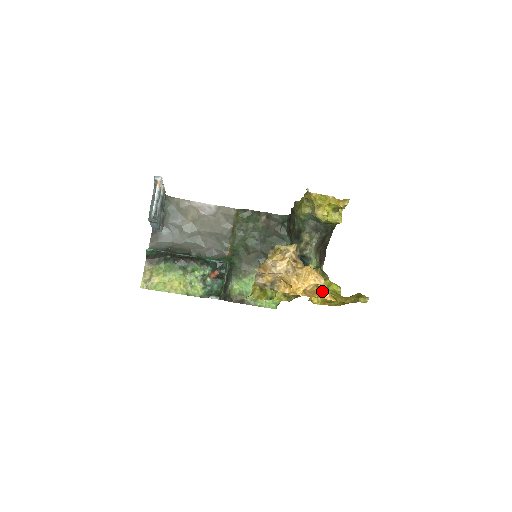
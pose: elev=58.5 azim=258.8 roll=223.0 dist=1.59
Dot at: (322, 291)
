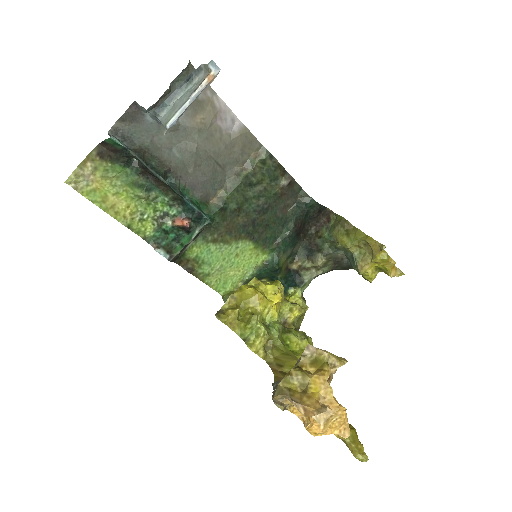
Dot at: occluded
